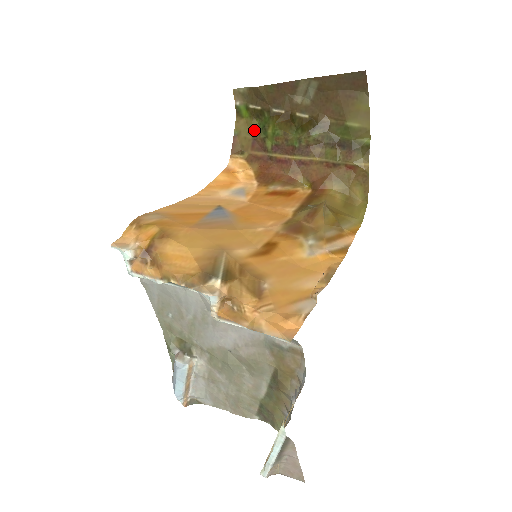
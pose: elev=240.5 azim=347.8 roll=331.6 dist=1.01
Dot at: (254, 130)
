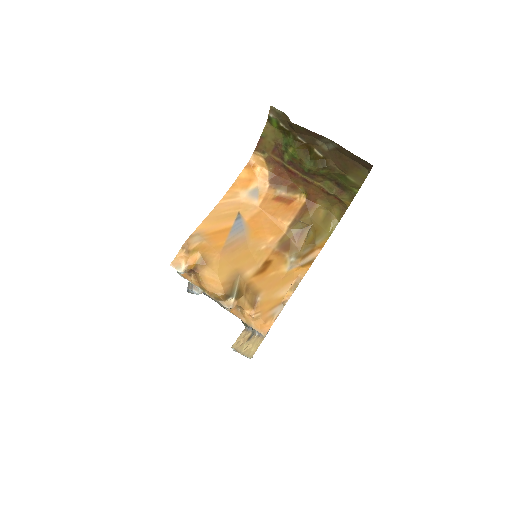
Dot at: (278, 140)
